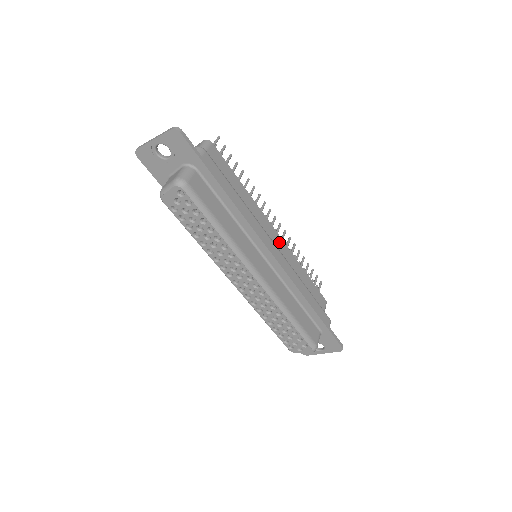
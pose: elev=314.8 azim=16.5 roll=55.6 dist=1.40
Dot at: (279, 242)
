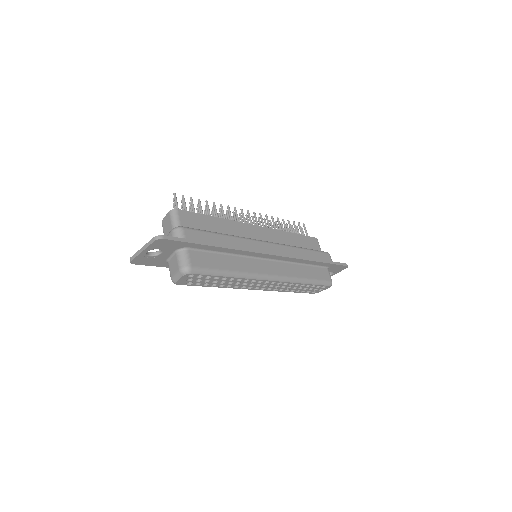
Dot at: (265, 232)
